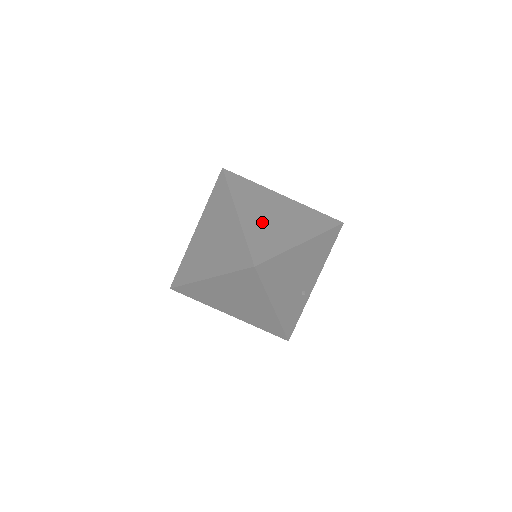
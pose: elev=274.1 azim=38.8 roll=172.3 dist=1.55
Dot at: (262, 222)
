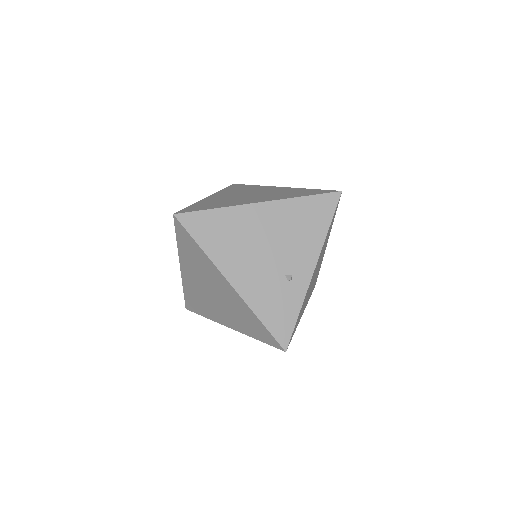
Dot at: (227, 198)
